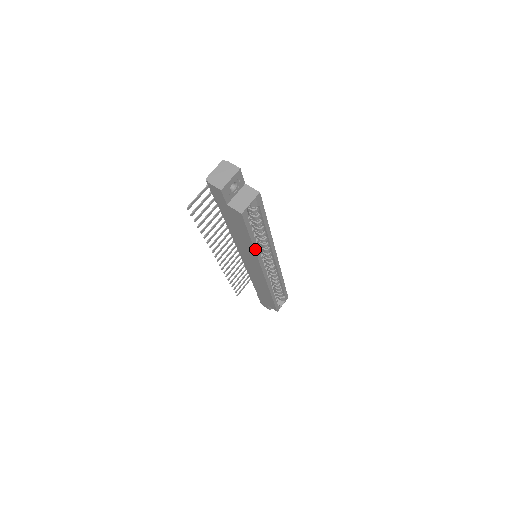
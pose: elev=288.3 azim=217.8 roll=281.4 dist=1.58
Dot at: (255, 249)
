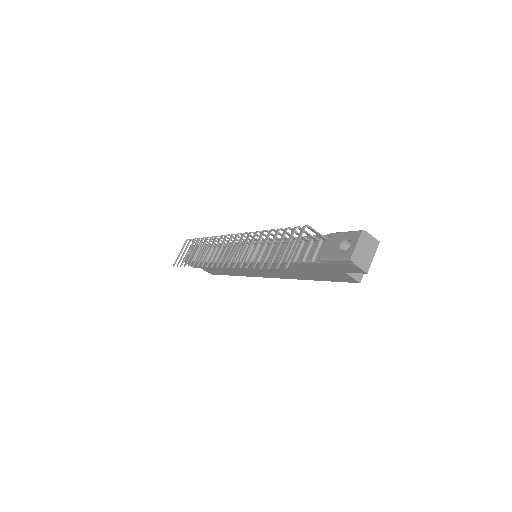
Dot at: (304, 279)
